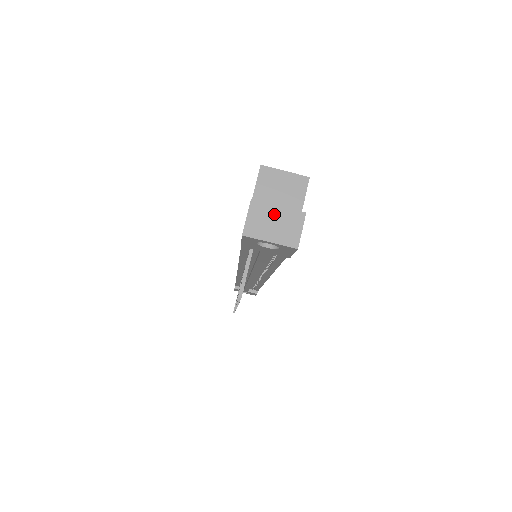
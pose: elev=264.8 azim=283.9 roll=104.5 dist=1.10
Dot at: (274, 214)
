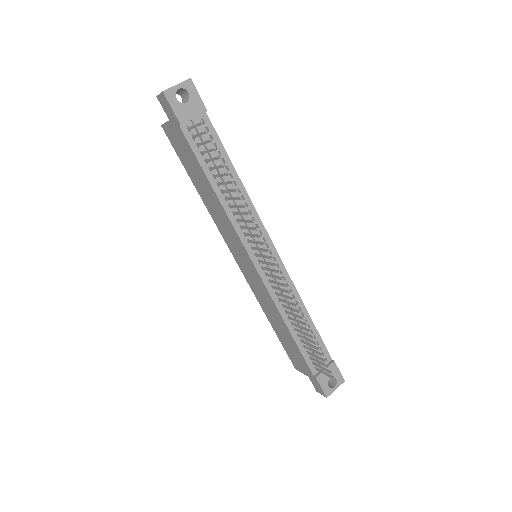
Dot at: occluded
